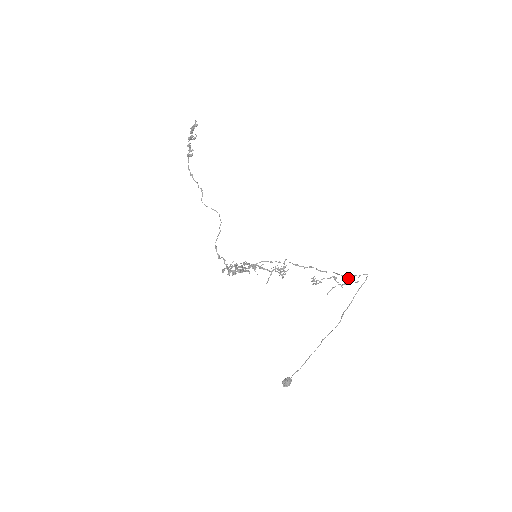
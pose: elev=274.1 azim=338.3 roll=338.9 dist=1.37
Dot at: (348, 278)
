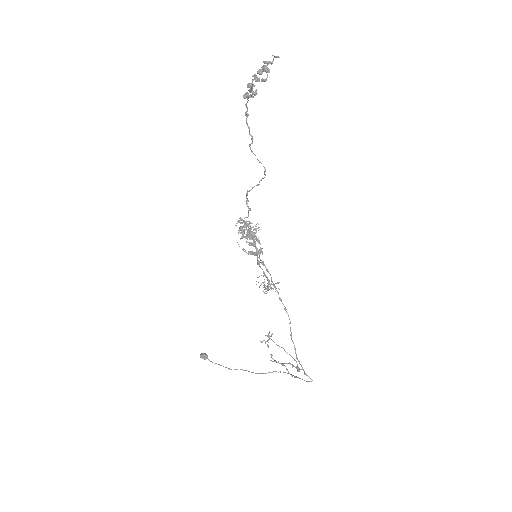
Dot at: (297, 364)
